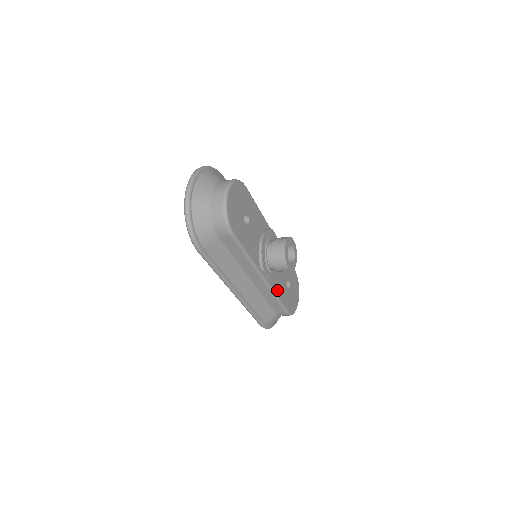
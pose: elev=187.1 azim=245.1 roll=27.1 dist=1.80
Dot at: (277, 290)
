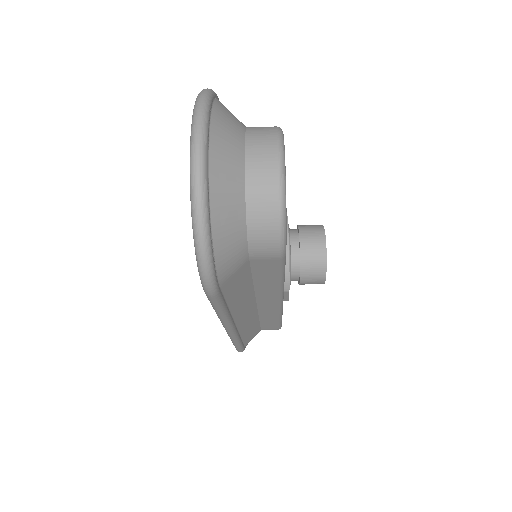
Dot at: occluded
